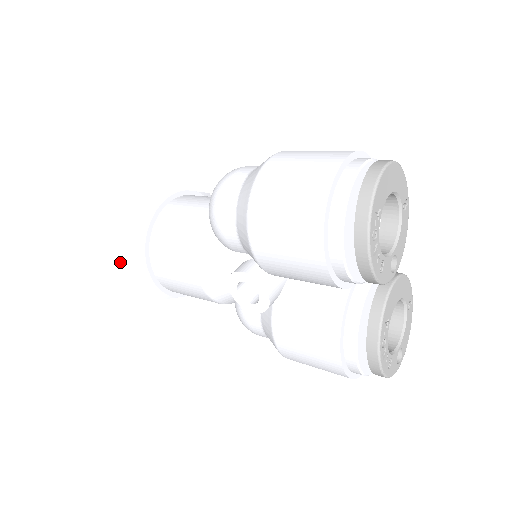
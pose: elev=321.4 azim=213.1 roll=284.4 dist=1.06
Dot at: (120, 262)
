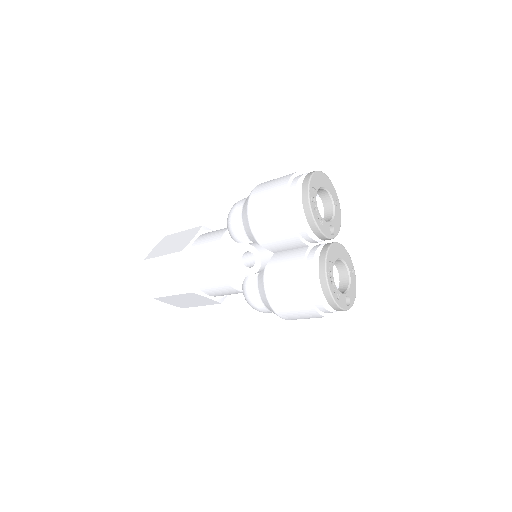
Dot at: (169, 271)
